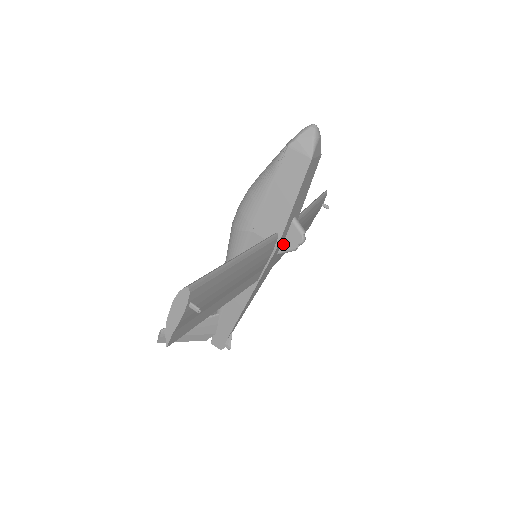
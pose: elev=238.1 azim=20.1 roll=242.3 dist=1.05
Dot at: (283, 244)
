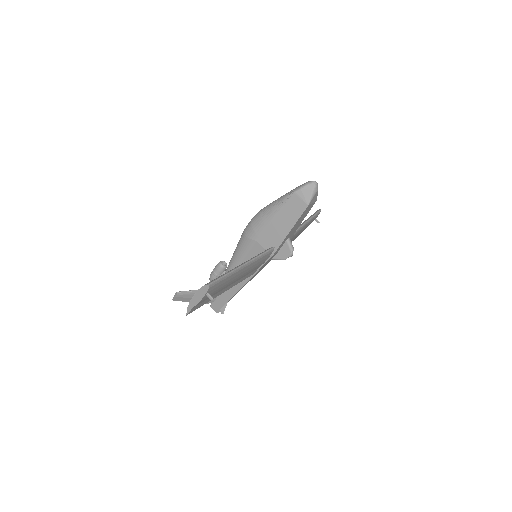
Dot at: (277, 254)
